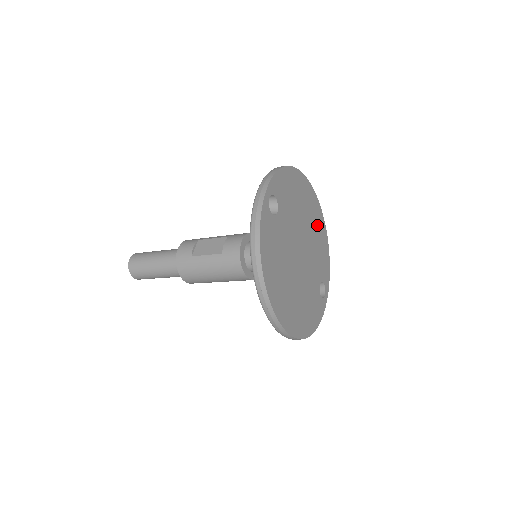
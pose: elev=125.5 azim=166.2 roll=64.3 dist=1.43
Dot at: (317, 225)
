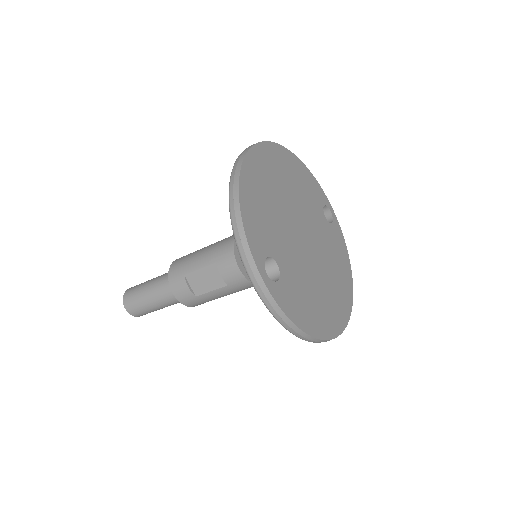
Dot at: (285, 170)
